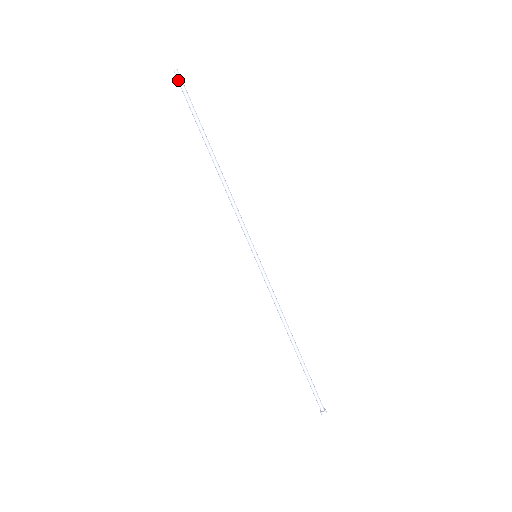
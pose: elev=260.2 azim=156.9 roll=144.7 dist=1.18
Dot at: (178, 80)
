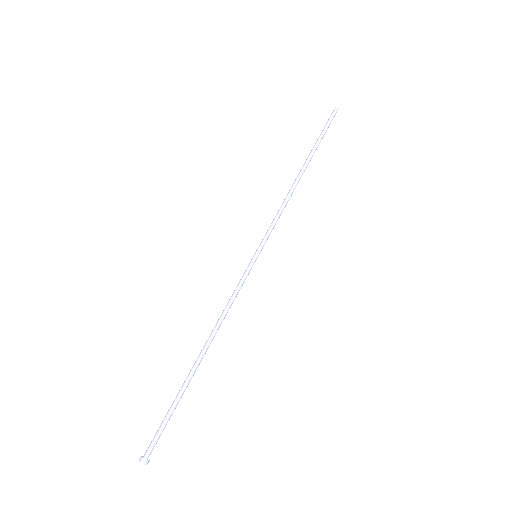
Dot at: (333, 113)
